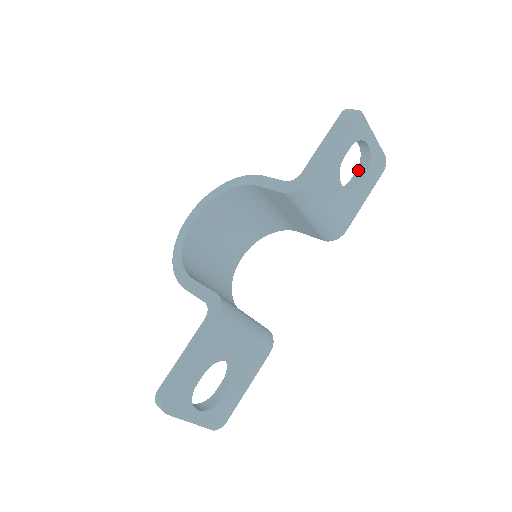
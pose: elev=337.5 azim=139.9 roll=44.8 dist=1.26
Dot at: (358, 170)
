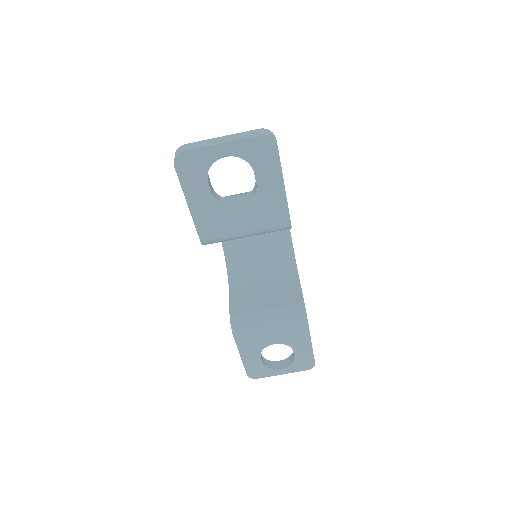
Dot at: occluded
